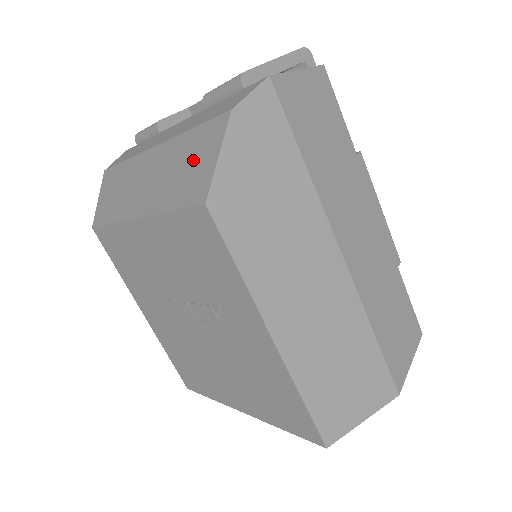
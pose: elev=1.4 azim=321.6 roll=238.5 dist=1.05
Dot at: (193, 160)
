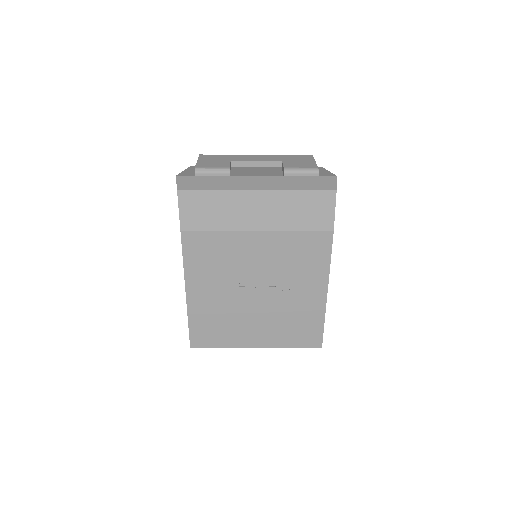
Dot at: (312, 208)
